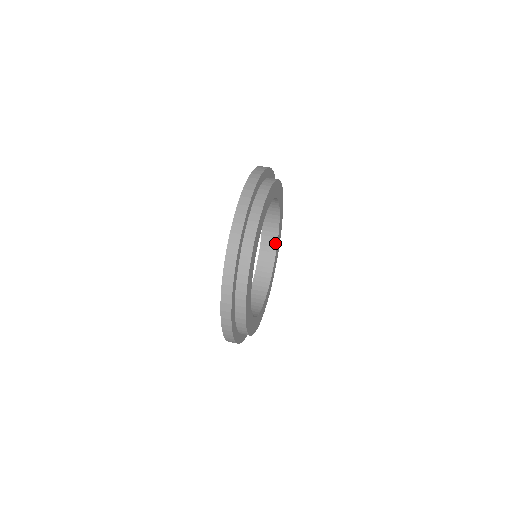
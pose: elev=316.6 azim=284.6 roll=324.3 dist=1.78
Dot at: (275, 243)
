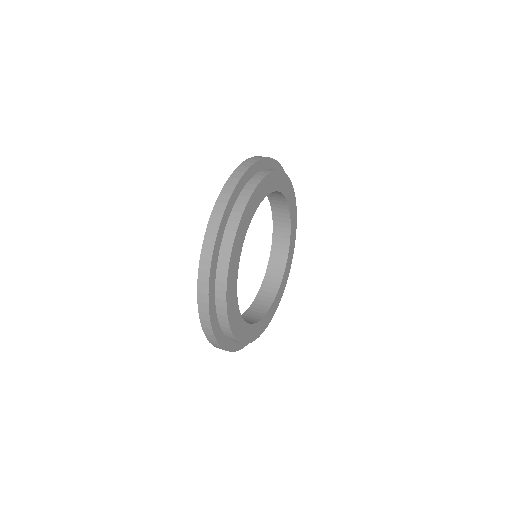
Dot at: (276, 289)
